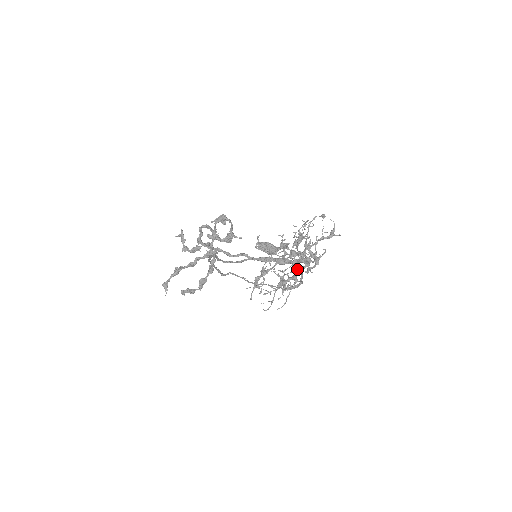
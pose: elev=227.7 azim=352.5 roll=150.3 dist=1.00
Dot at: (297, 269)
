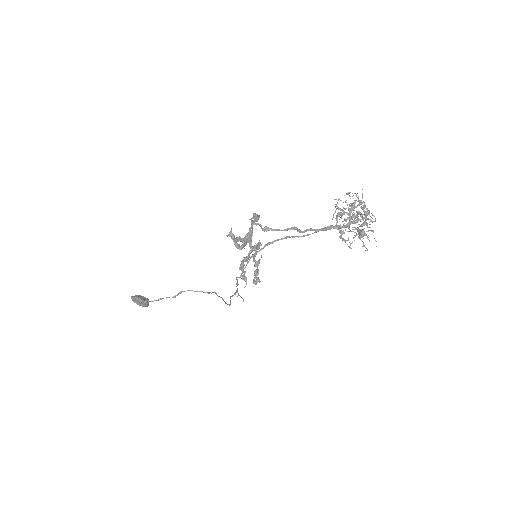
Dot at: (364, 223)
